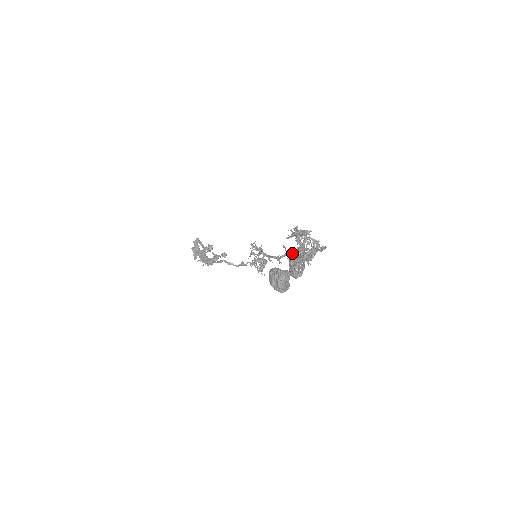
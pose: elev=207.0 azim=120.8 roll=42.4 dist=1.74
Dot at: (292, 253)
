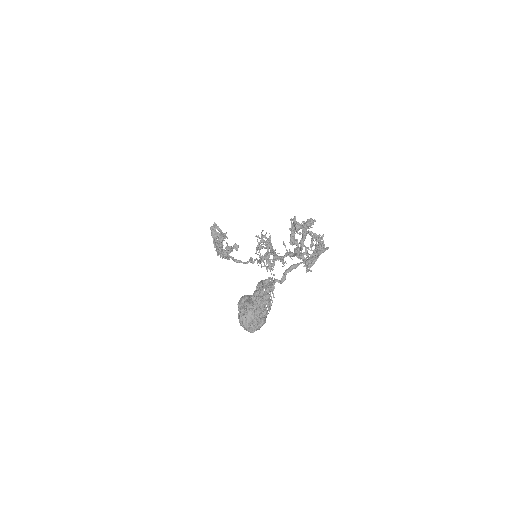
Dot at: (291, 255)
